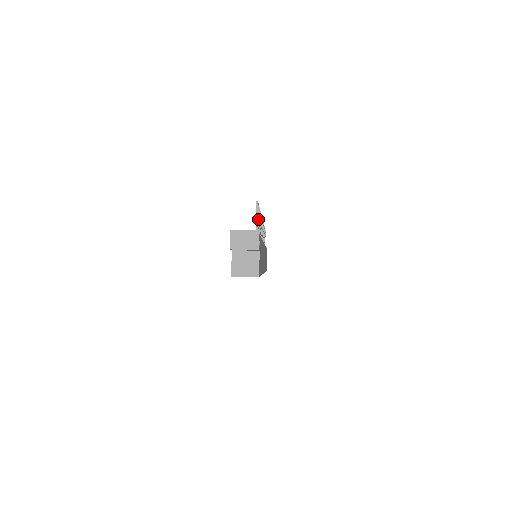
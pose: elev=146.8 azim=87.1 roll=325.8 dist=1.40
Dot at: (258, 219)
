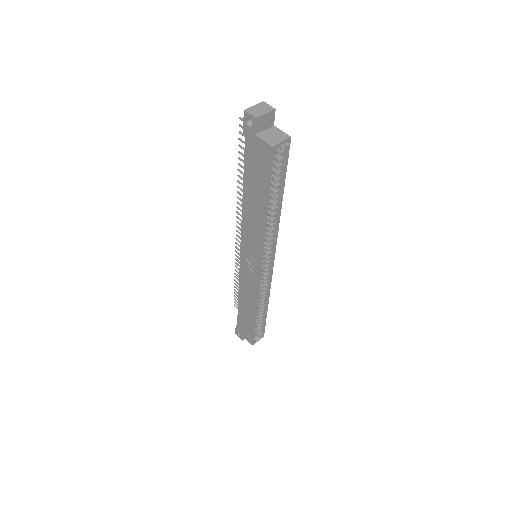
Dot at: occluded
